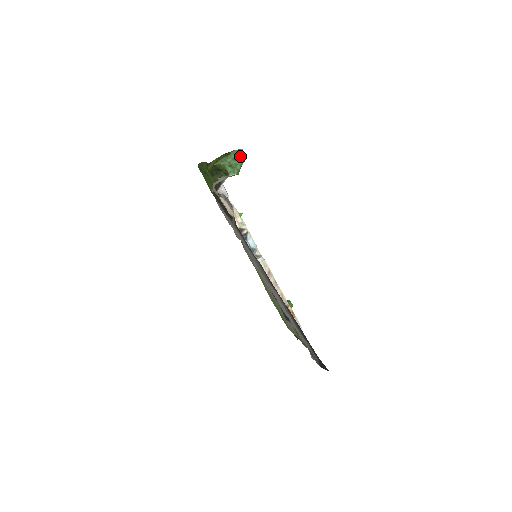
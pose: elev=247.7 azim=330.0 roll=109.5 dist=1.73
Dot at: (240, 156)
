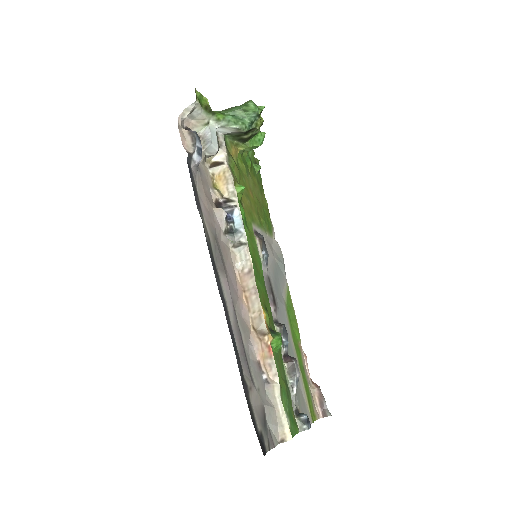
Dot at: (251, 108)
